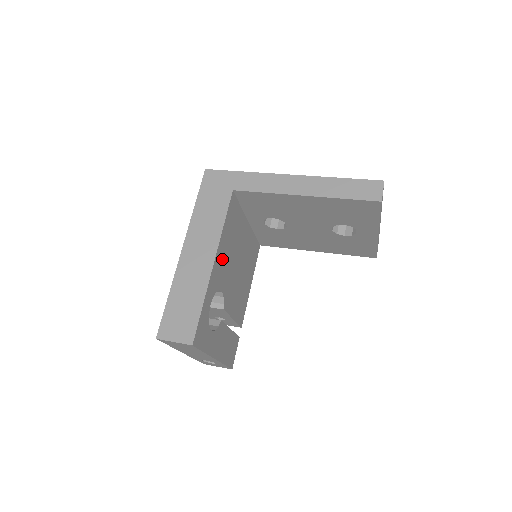
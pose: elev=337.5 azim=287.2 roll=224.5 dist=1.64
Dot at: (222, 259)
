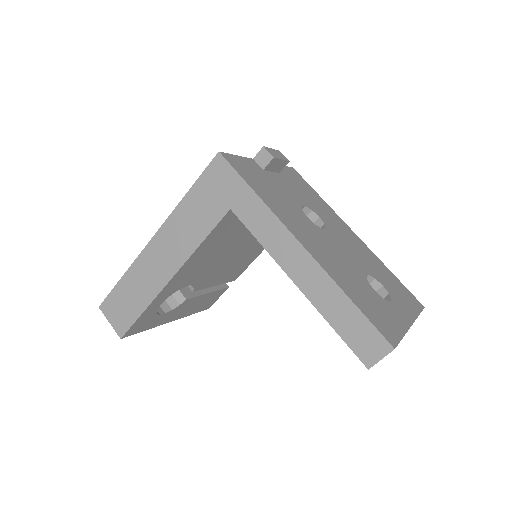
Dot at: (193, 267)
